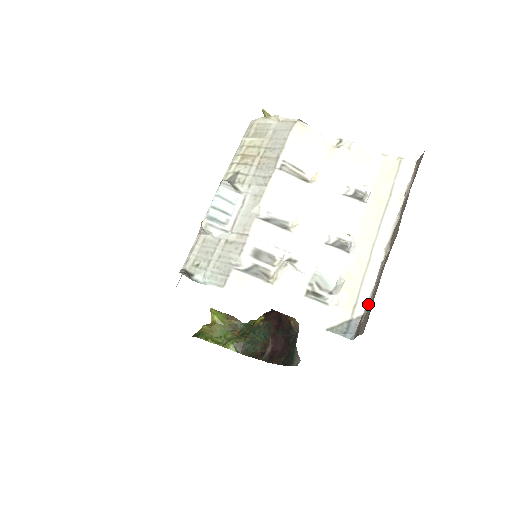
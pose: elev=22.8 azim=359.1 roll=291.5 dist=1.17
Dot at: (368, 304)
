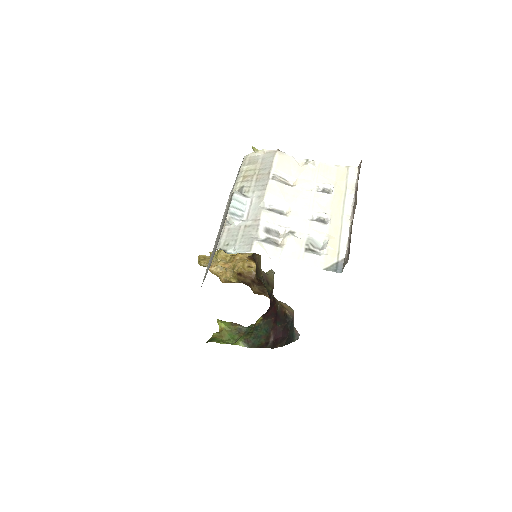
Dot at: (347, 251)
